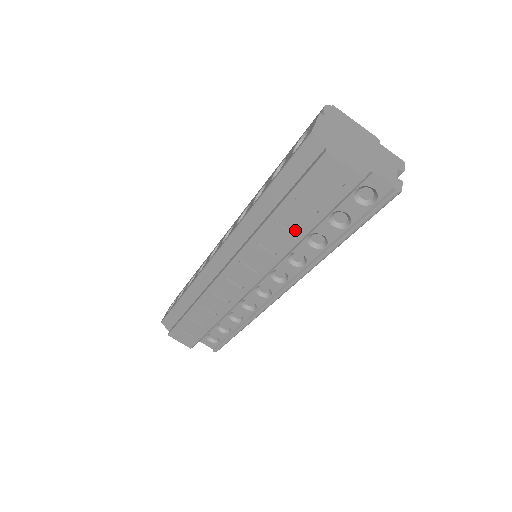
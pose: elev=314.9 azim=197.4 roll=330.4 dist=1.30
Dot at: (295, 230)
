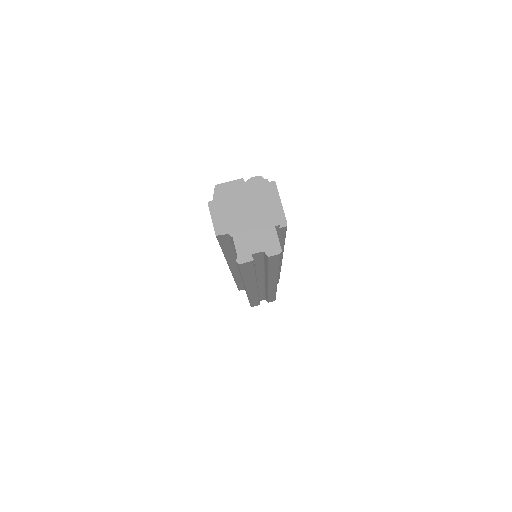
Dot at: occluded
